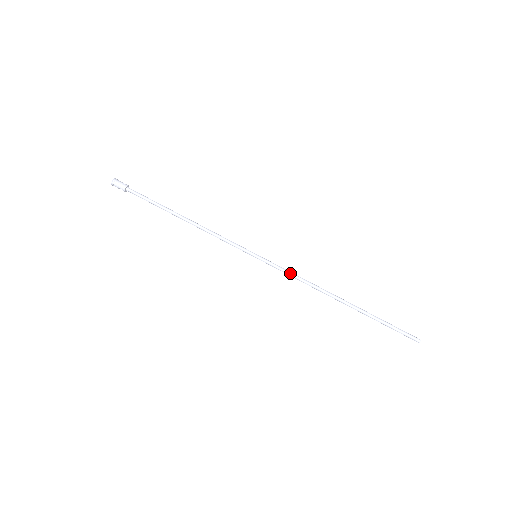
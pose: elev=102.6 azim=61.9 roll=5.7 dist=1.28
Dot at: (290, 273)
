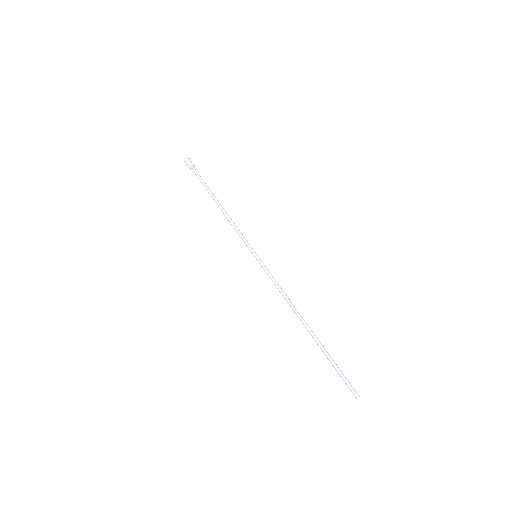
Dot at: (274, 282)
